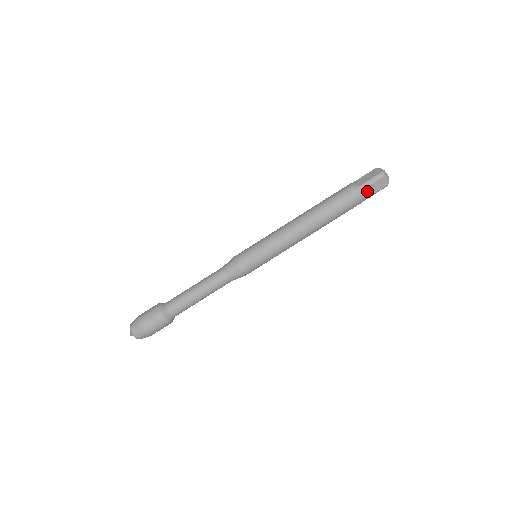
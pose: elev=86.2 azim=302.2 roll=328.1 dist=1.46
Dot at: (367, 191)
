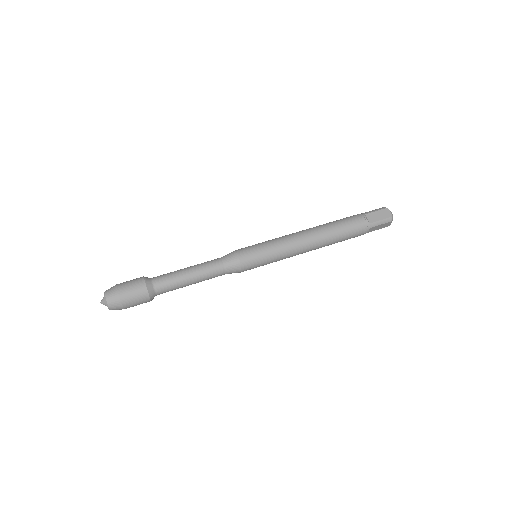
Dot at: (370, 217)
